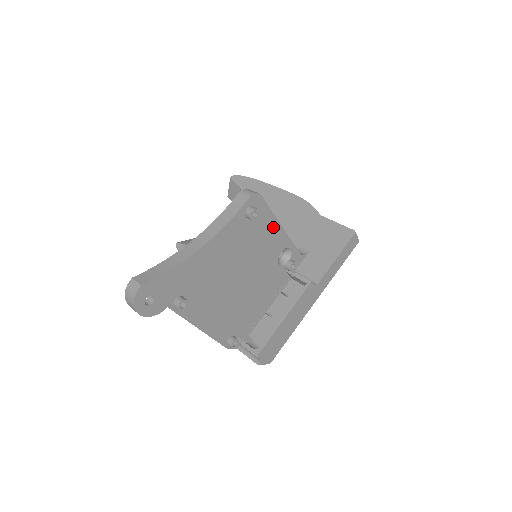
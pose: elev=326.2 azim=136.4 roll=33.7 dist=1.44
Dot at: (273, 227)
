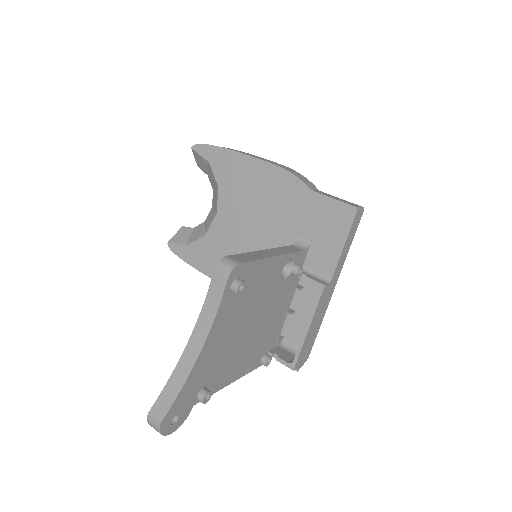
Dot at: (265, 266)
